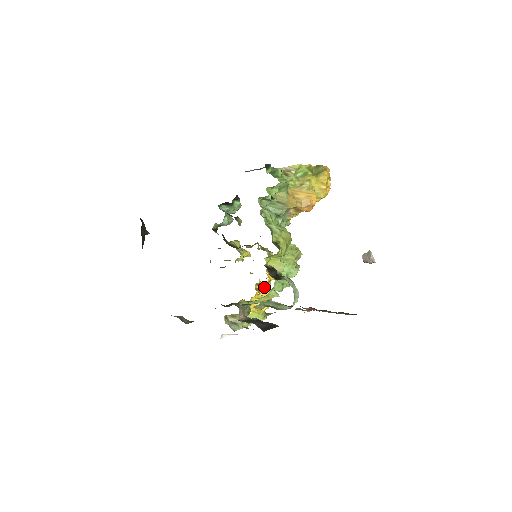
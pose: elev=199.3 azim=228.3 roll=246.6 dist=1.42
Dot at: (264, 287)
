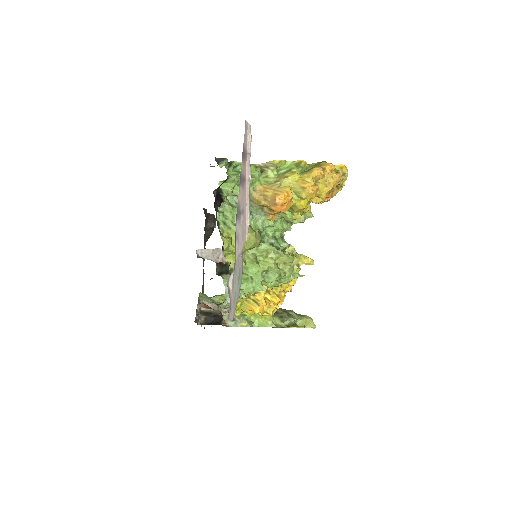
Dot at: occluded
